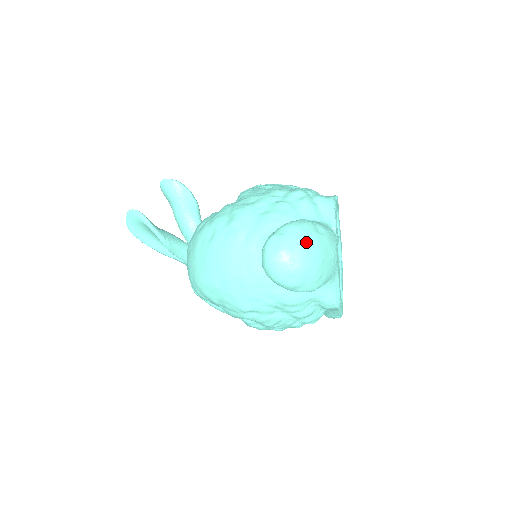
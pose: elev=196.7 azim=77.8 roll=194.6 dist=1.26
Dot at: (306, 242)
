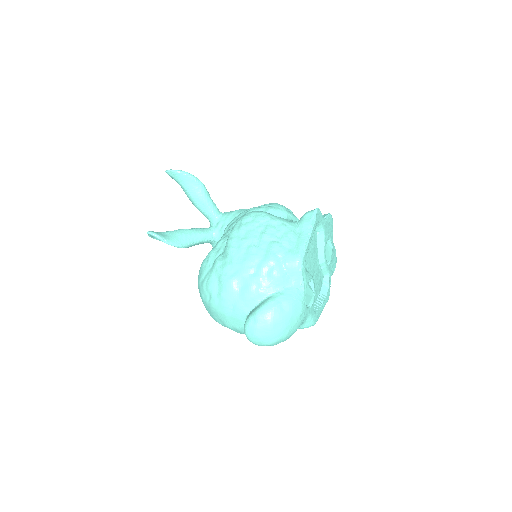
Dot at: (273, 328)
